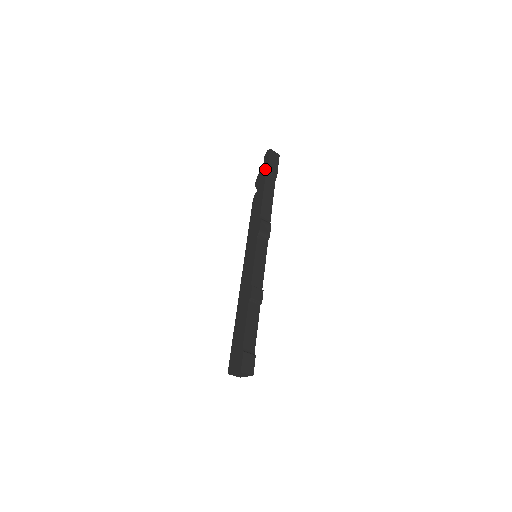
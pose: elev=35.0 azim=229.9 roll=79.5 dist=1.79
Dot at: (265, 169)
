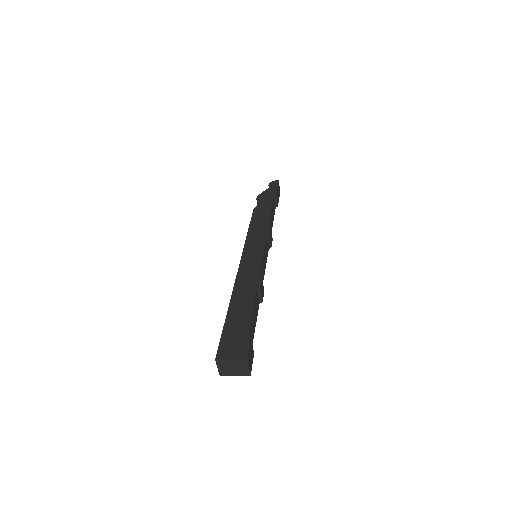
Dot at: (273, 191)
